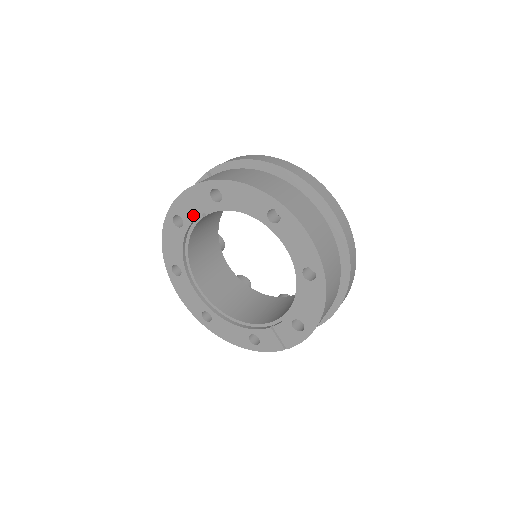
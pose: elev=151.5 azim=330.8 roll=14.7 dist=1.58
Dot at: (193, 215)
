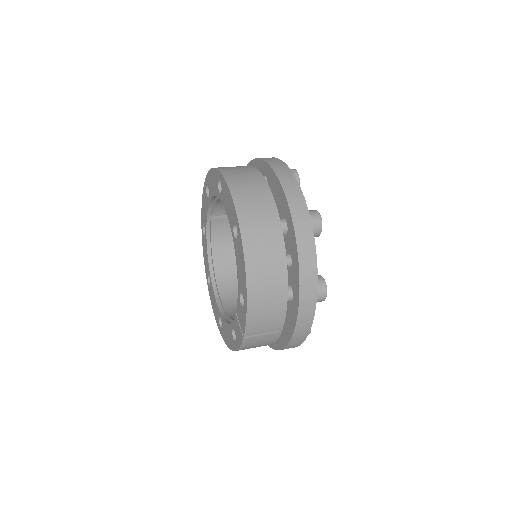
Dot at: (206, 219)
